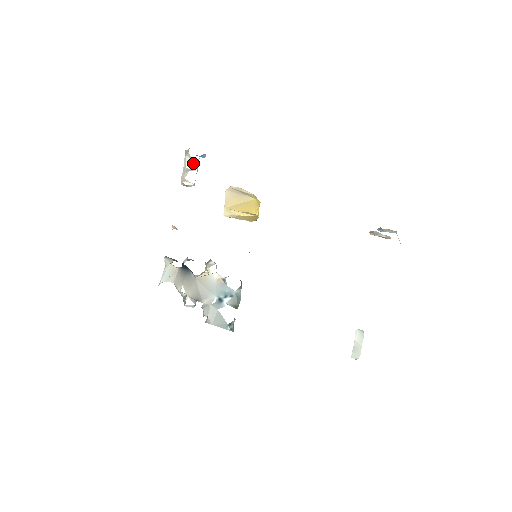
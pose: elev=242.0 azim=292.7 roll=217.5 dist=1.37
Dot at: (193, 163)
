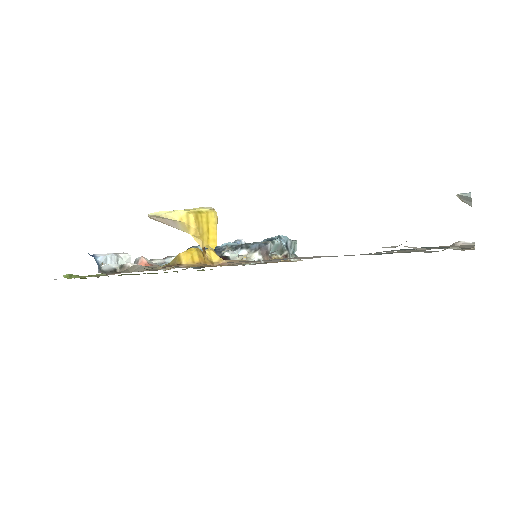
Dot at: (103, 264)
